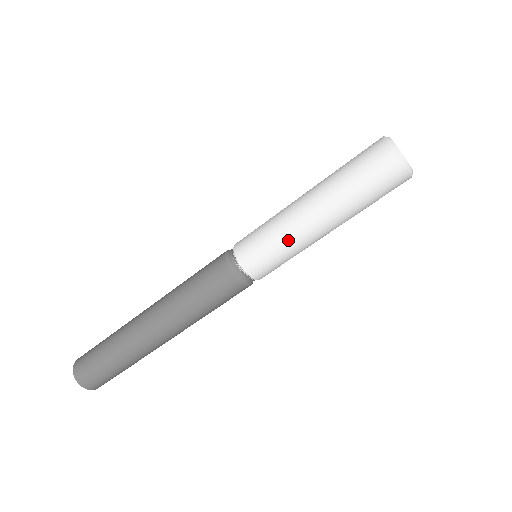
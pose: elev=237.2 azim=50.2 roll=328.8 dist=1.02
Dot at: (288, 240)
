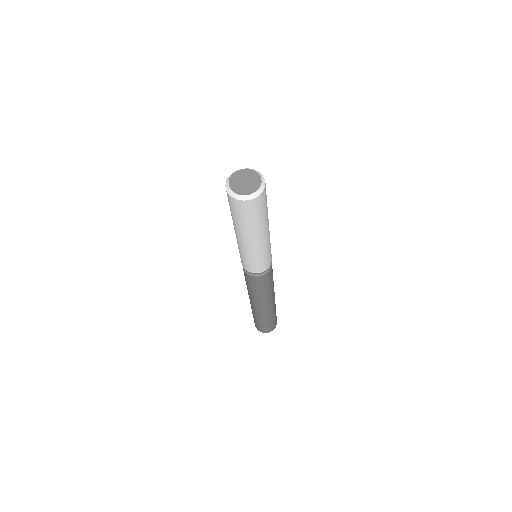
Dot at: (261, 253)
